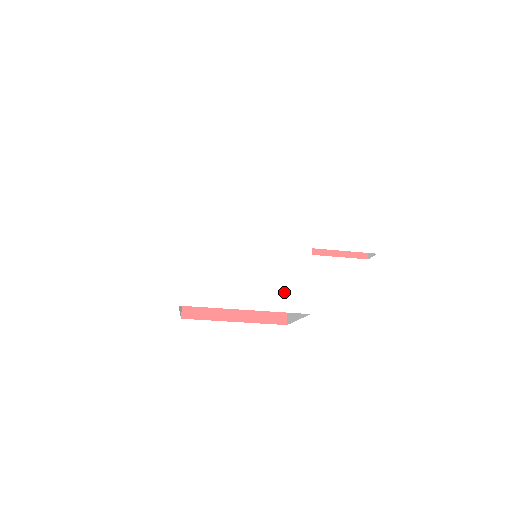
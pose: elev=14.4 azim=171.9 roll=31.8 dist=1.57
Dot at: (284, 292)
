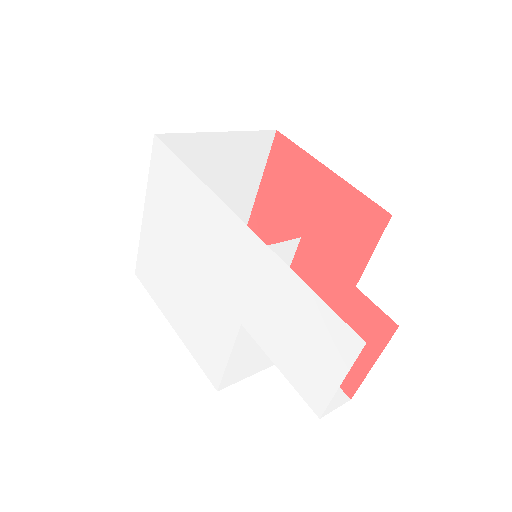
Dot at: (202, 344)
